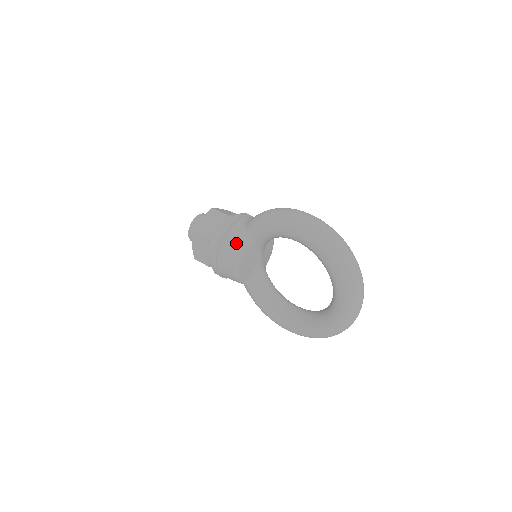
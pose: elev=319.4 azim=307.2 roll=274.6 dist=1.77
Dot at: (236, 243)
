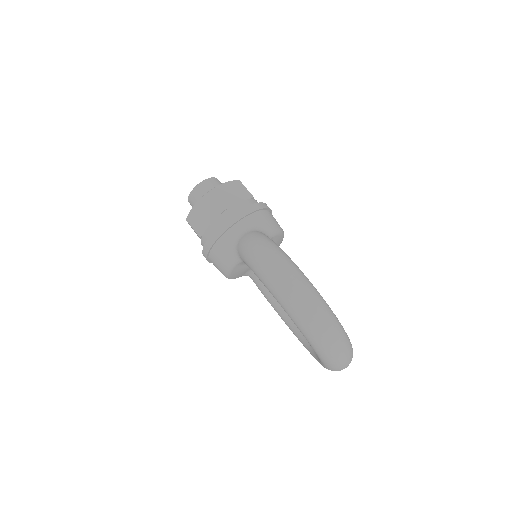
Dot at: (225, 257)
